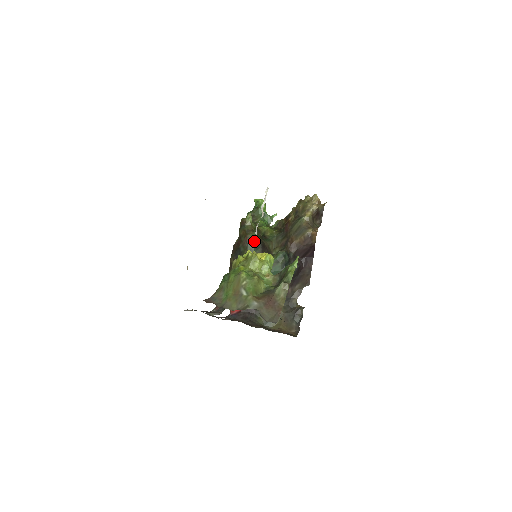
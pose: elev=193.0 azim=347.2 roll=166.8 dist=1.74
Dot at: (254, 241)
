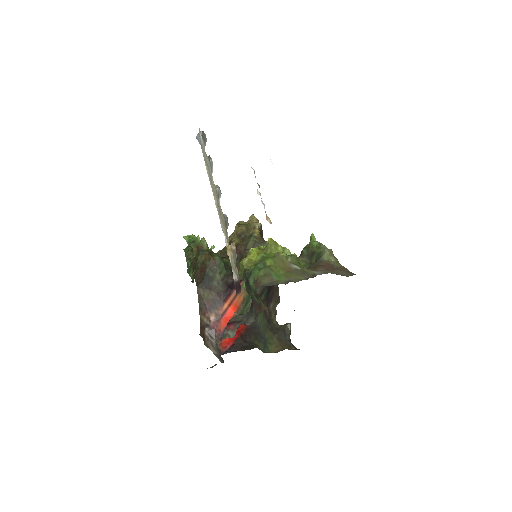
Dot at: (222, 261)
